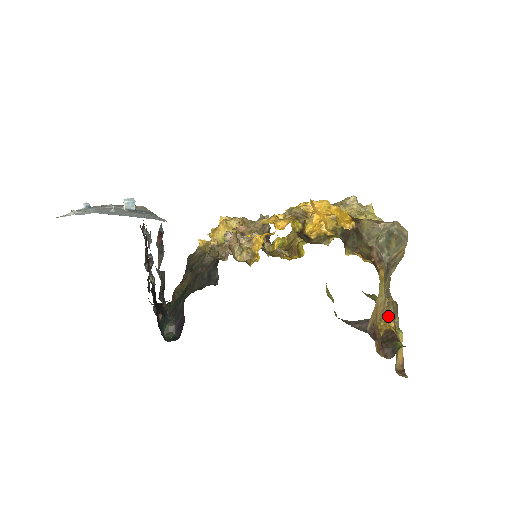
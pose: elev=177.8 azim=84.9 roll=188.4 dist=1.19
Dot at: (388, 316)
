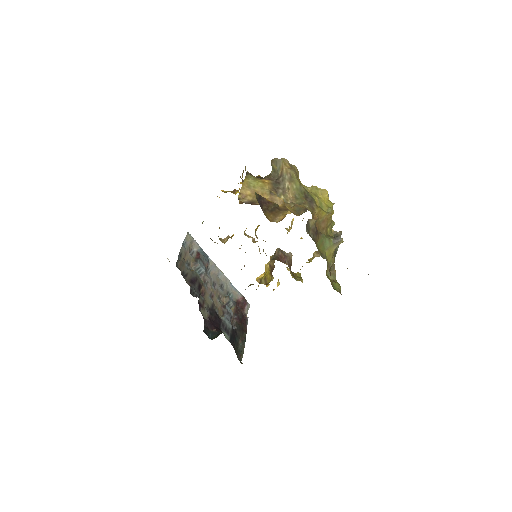
Dot at: occluded
